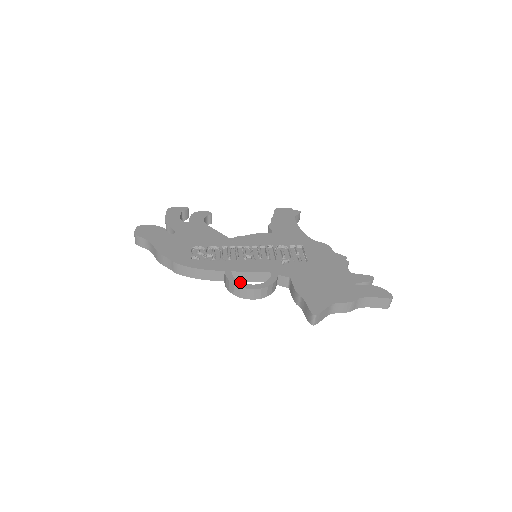
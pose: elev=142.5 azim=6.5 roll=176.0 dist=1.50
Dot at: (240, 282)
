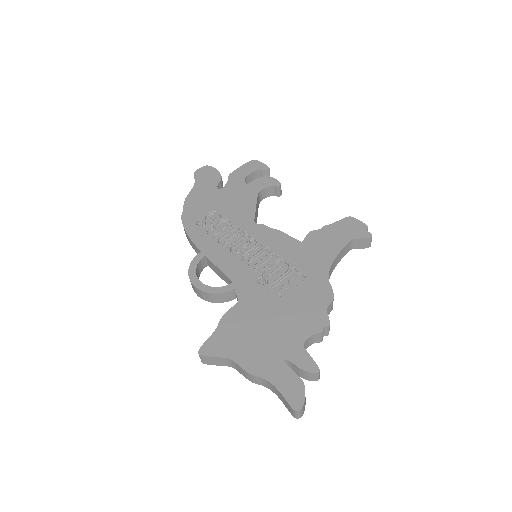
Dot at: (195, 271)
